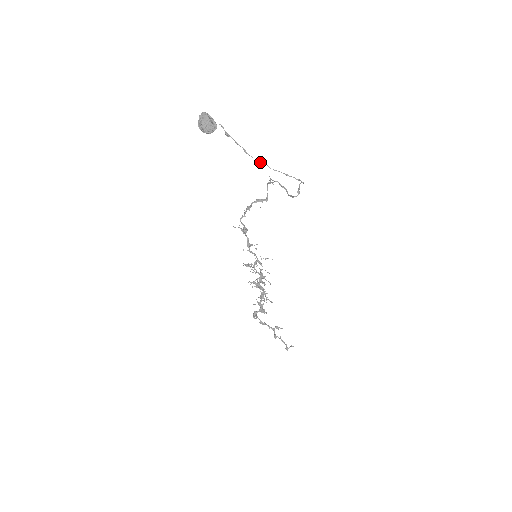
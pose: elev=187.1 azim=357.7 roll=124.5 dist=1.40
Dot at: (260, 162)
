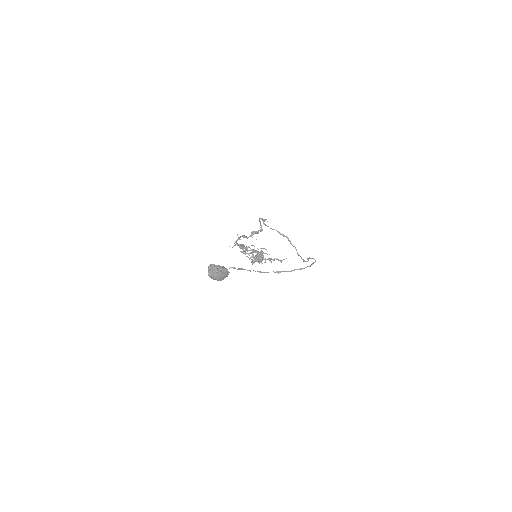
Dot at: (276, 272)
